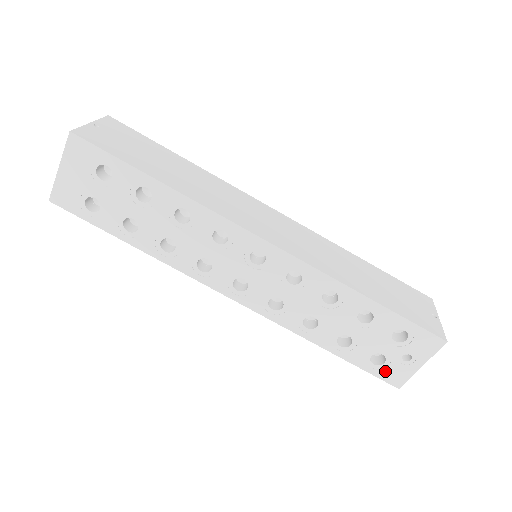
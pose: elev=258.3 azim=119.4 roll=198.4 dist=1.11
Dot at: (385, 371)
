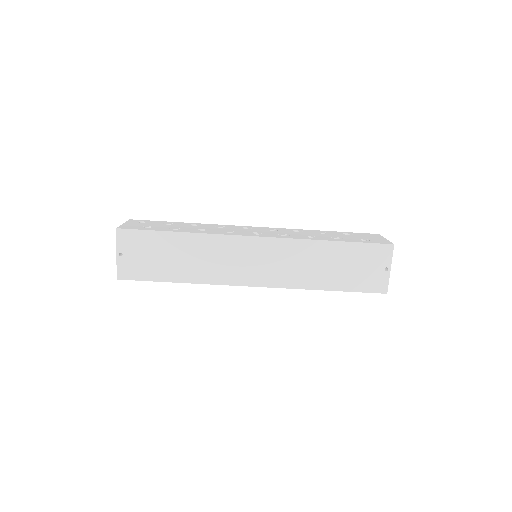
Dot at: occluded
